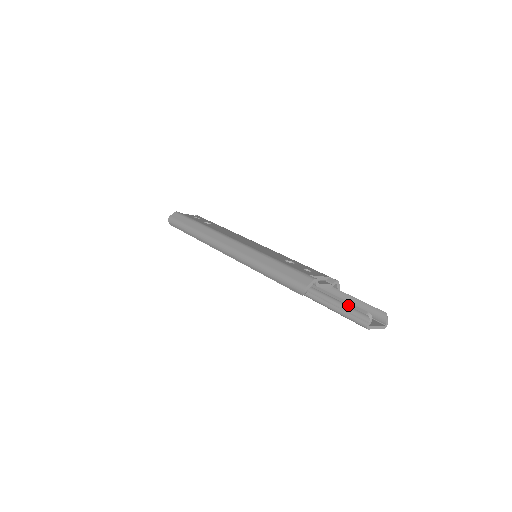
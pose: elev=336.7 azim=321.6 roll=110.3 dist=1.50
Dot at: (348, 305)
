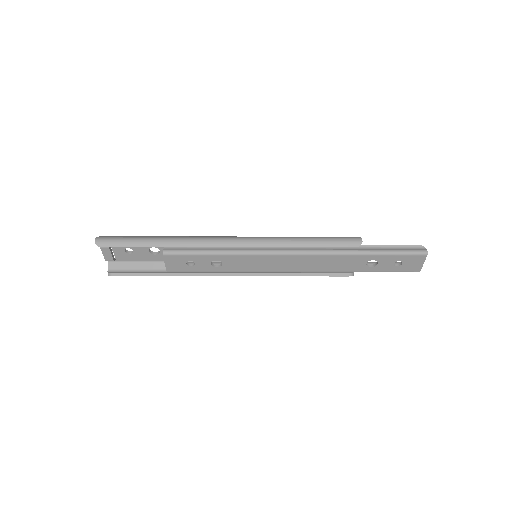
Dot at: occluded
